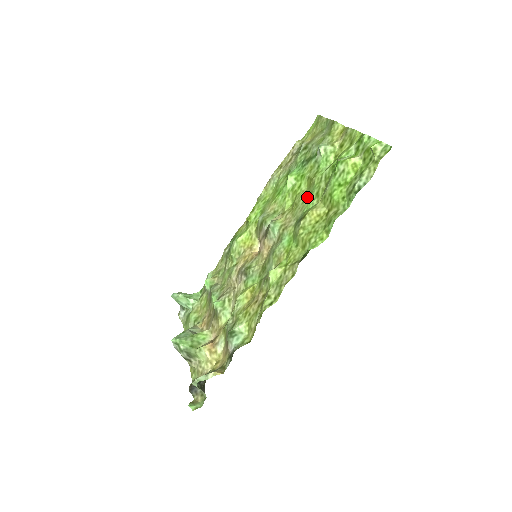
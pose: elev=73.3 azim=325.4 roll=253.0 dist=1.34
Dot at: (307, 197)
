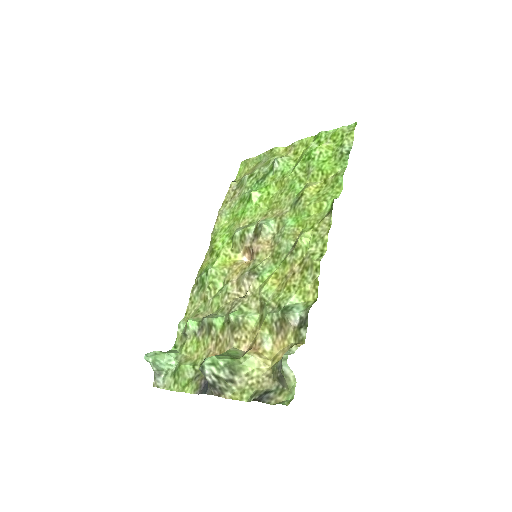
Dot at: (288, 190)
